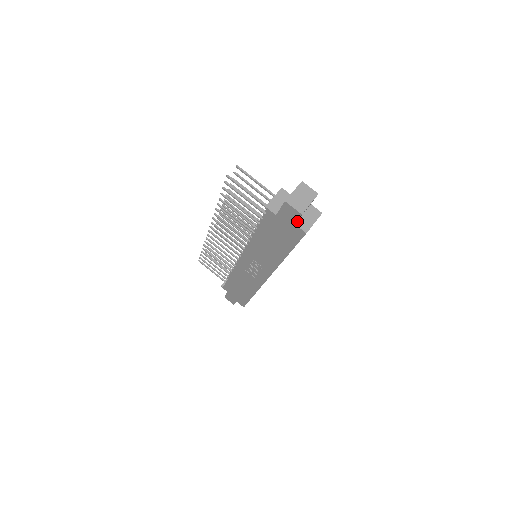
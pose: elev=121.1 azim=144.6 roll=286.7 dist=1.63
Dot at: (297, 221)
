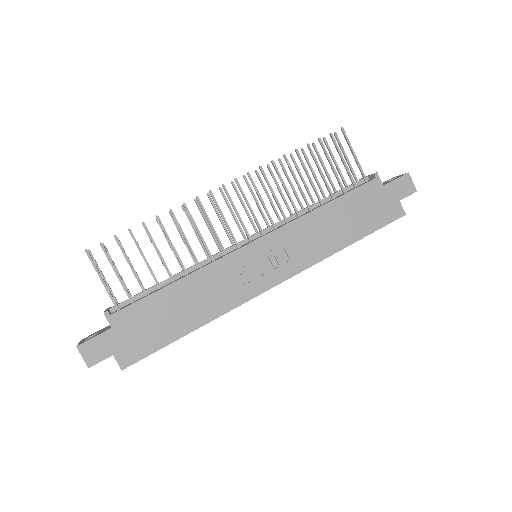
Dot at: (397, 201)
